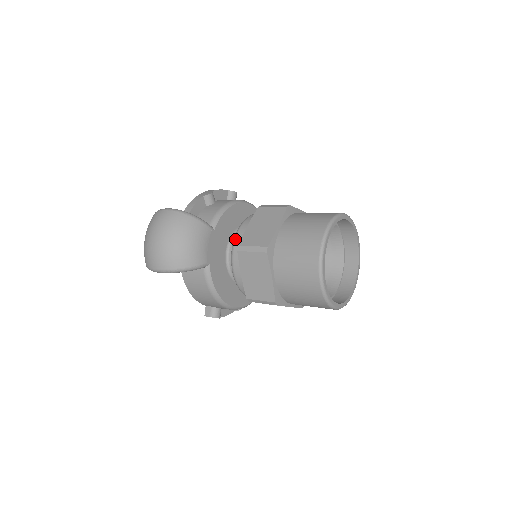
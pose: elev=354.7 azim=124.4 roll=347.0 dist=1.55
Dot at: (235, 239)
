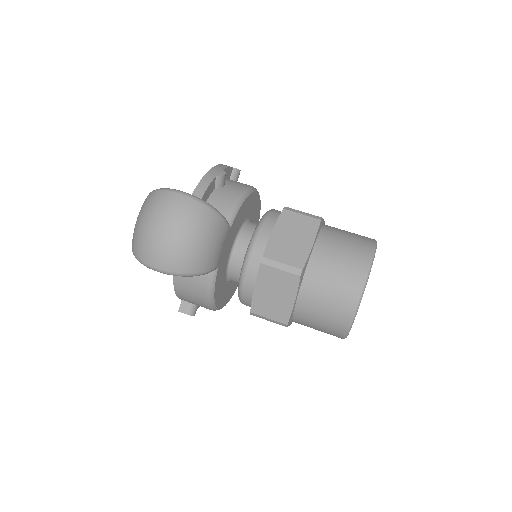
Dot at: (254, 244)
